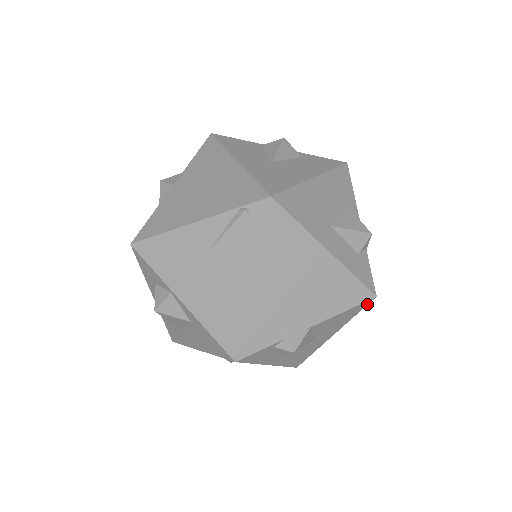
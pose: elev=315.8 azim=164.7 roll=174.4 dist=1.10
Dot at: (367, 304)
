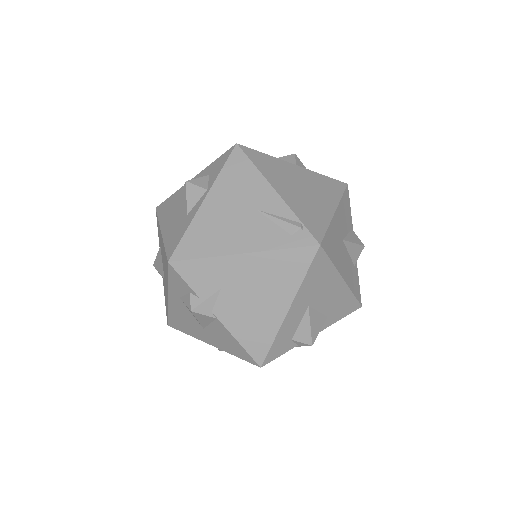
Dot at: (251, 362)
